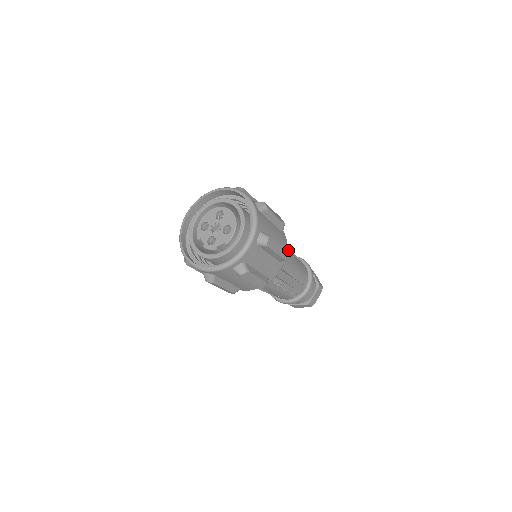
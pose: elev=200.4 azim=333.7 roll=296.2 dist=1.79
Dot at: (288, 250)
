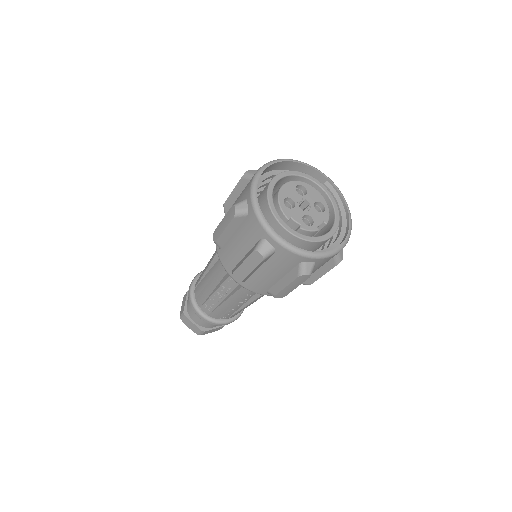
Dot at: occluded
